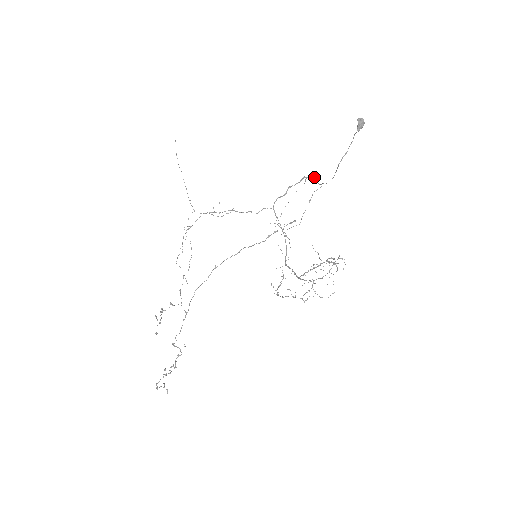
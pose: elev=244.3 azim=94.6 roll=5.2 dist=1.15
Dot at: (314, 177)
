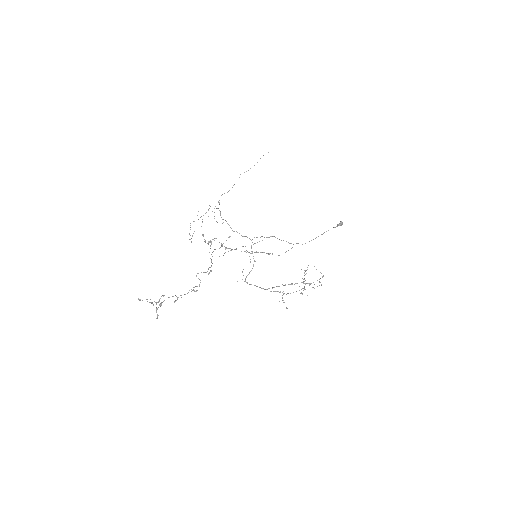
Dot at: occluded
